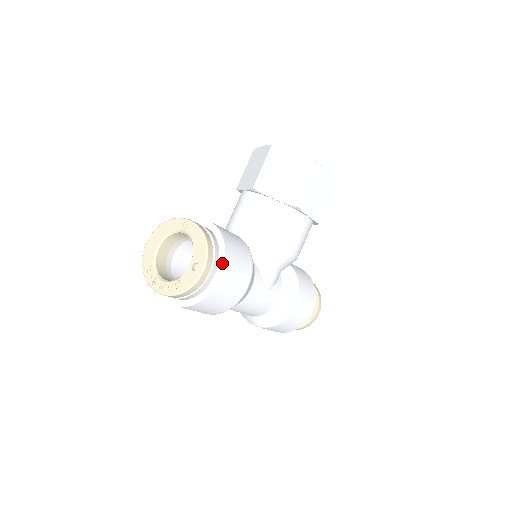
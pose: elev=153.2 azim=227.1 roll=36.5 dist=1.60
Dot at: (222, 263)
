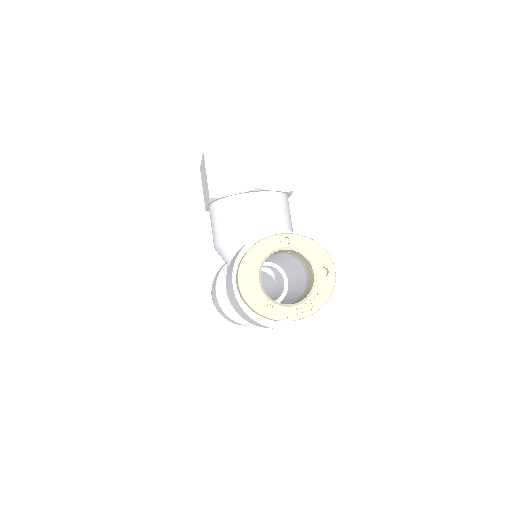
Dot at: occluded
